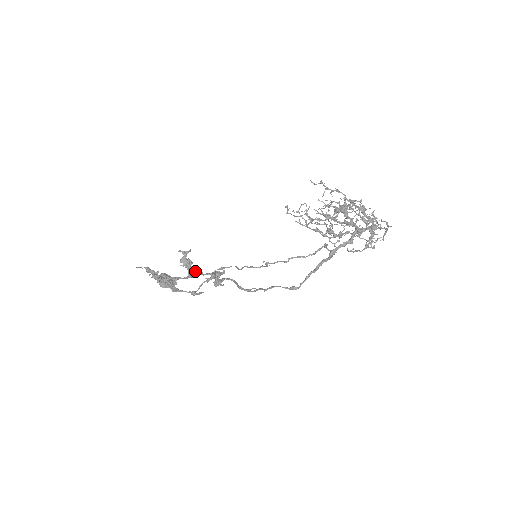
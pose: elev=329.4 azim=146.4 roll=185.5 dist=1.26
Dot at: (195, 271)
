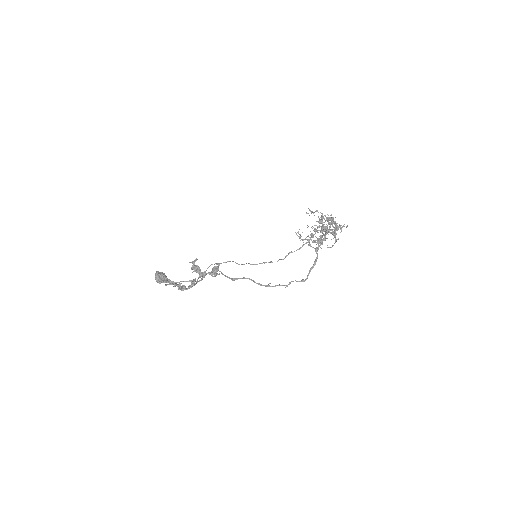
Dot at: (205, 273)
